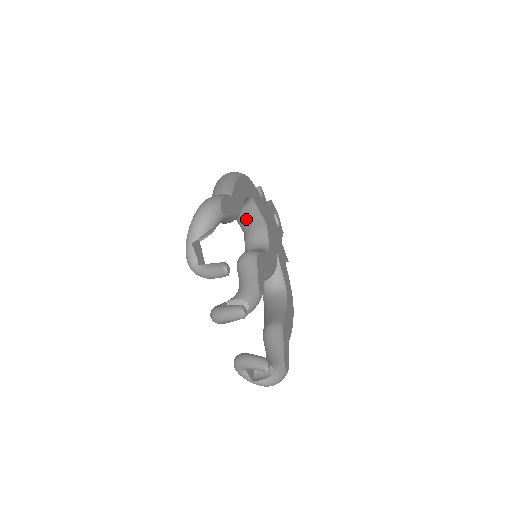
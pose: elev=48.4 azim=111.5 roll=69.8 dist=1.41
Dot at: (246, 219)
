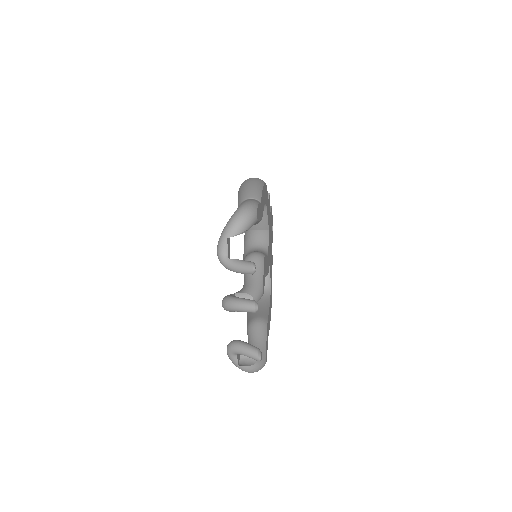
Dot at: occluded
